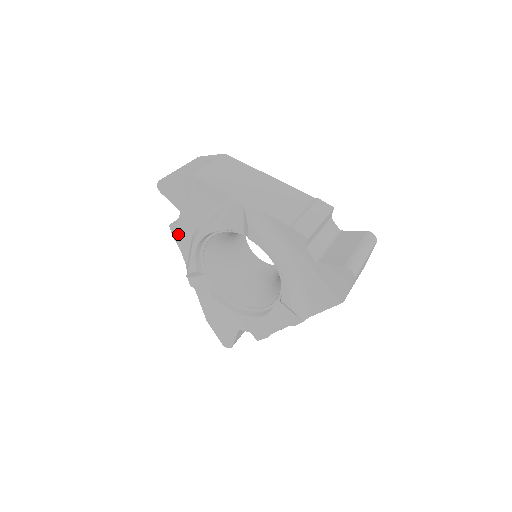
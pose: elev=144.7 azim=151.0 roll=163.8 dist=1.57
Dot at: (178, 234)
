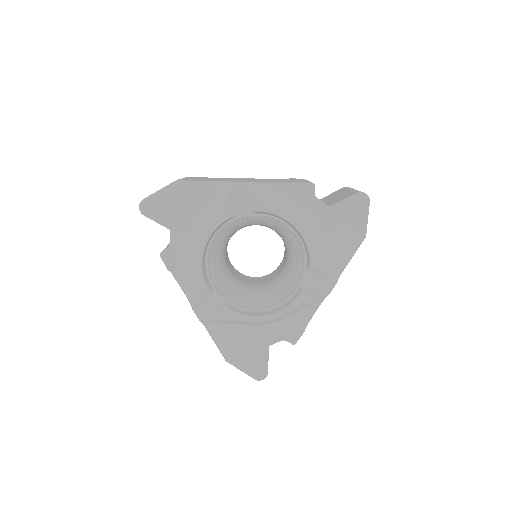
Dot at: (171, 261)
